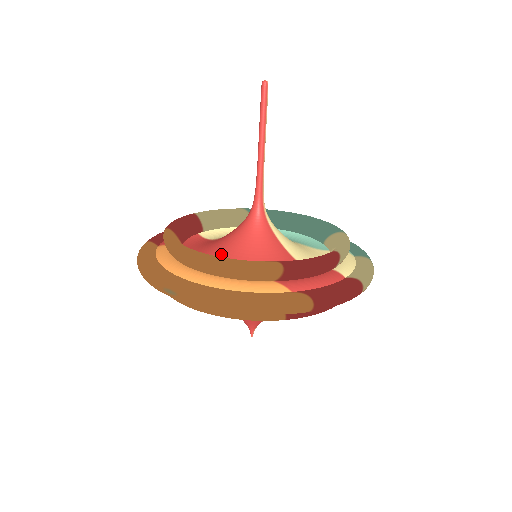
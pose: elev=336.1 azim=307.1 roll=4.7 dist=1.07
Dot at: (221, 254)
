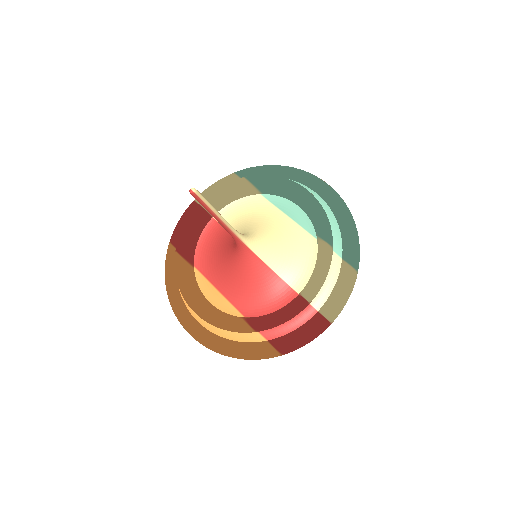
Dot at: (222, 275)
